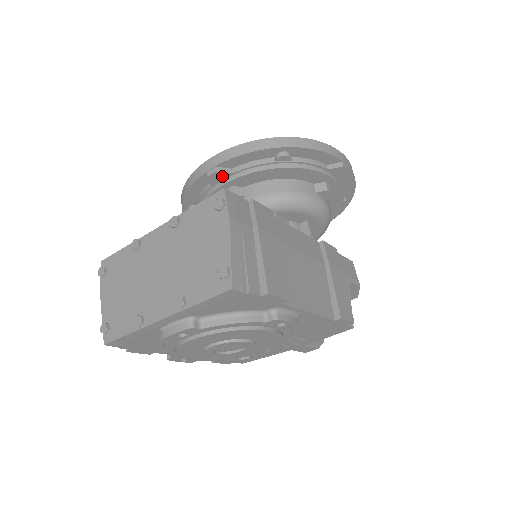
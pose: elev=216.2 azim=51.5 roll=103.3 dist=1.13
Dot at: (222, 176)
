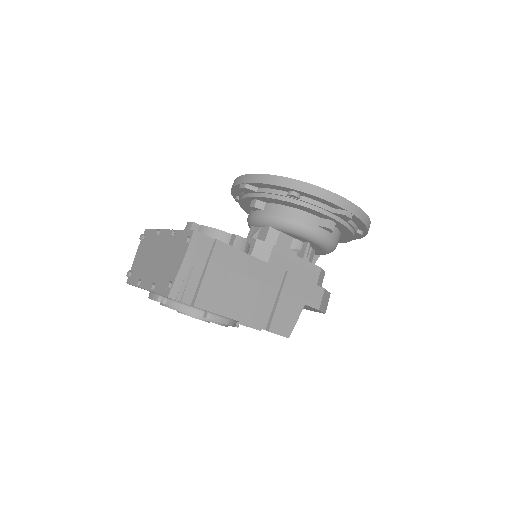
Dot at: (250, 191)
